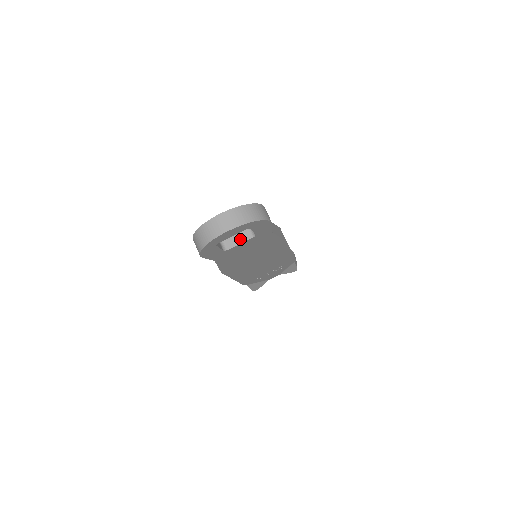
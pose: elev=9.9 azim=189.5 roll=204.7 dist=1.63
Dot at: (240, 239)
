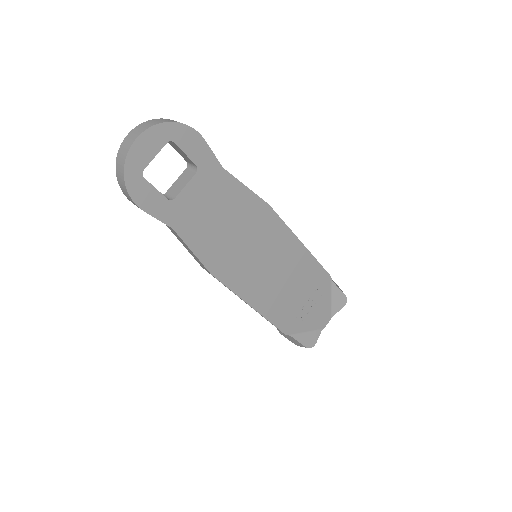
Dot at: (184, 182)
